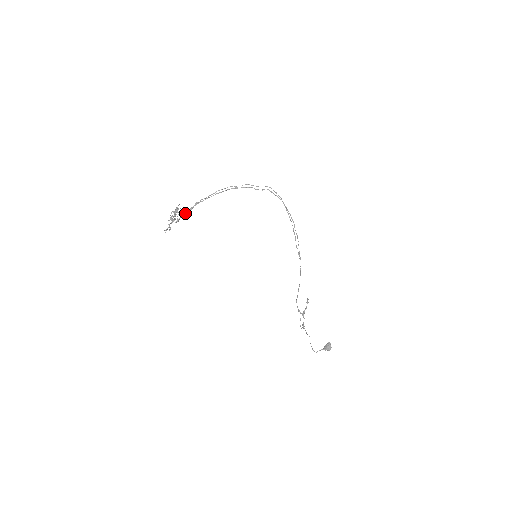
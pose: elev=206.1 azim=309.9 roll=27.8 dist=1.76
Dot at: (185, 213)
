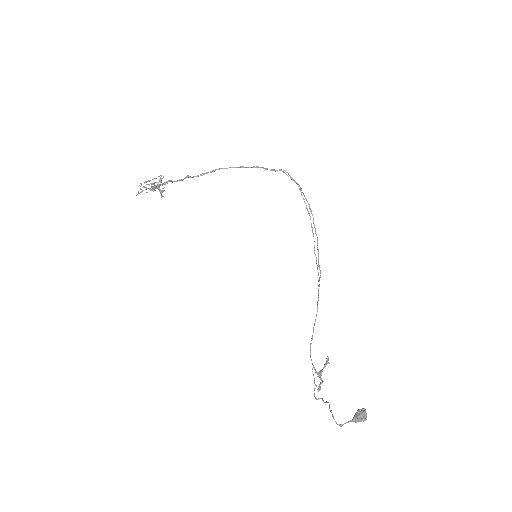
Dot at: (171, 180)
